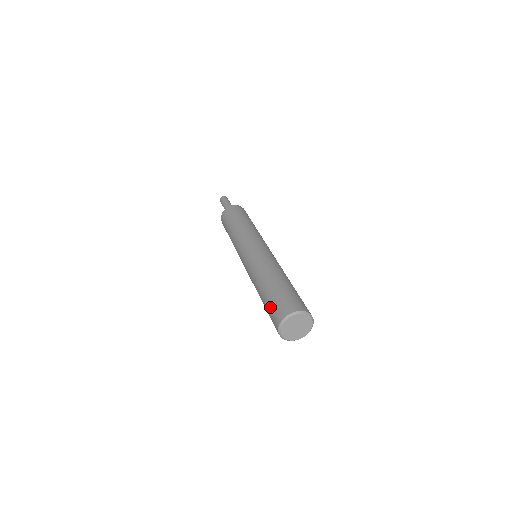
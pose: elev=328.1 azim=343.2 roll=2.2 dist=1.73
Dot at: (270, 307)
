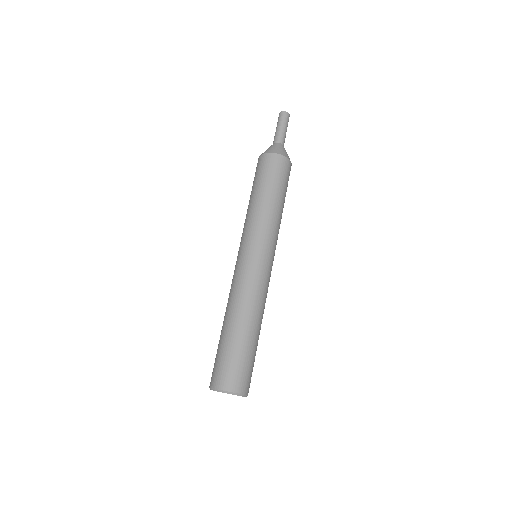
Dot at: occluded
